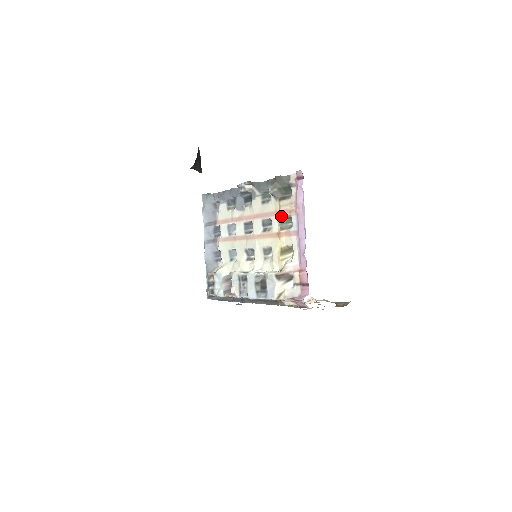
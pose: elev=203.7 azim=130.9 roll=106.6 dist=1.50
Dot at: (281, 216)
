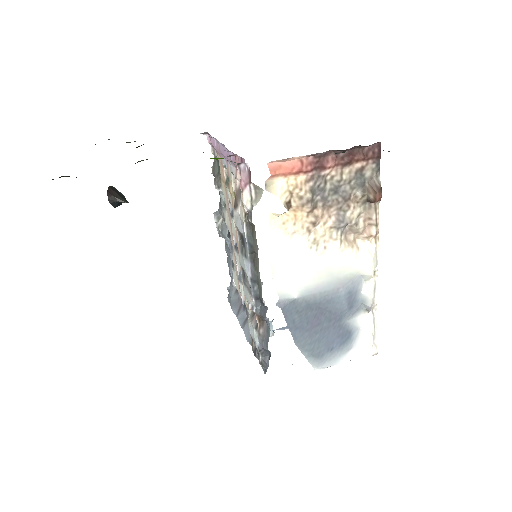
Dot at: (224, 181)
